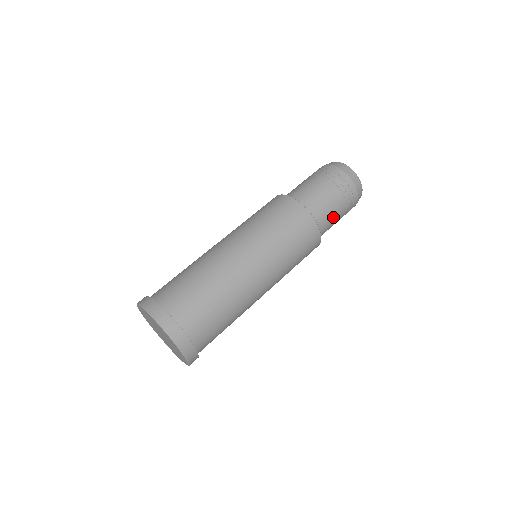
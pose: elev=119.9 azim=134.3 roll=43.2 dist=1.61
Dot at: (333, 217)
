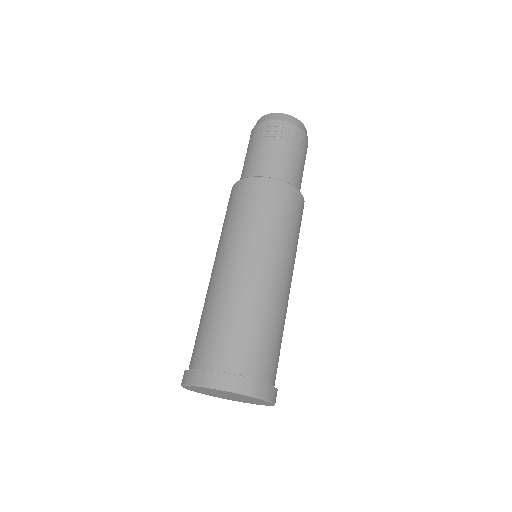
Dot at: (284, 160)
